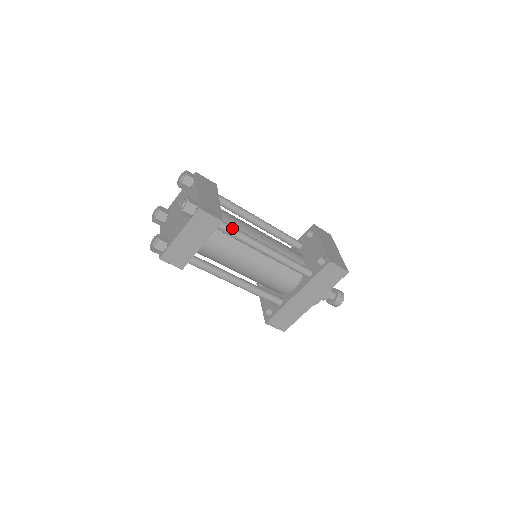
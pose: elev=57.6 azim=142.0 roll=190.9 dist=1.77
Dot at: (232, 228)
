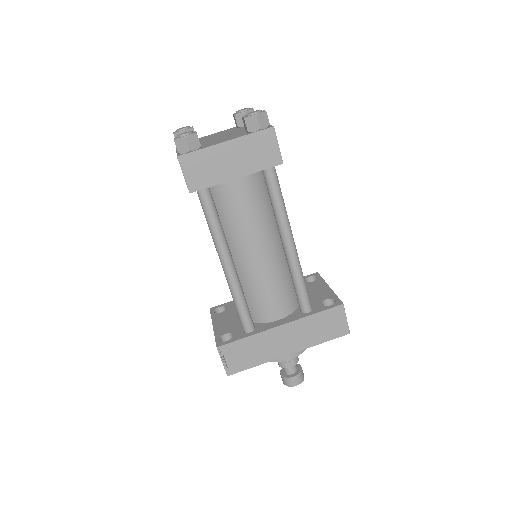
Dot at: (279, 185)
